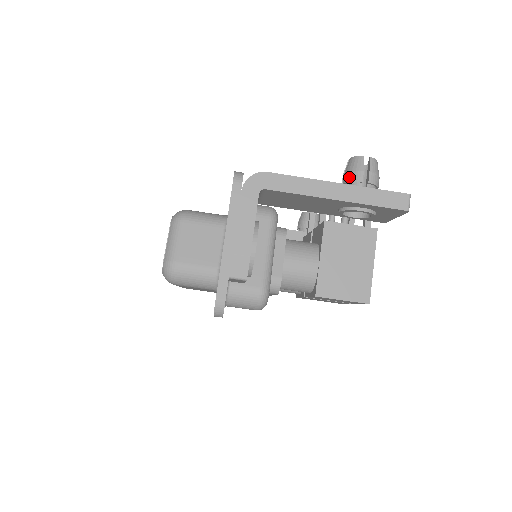
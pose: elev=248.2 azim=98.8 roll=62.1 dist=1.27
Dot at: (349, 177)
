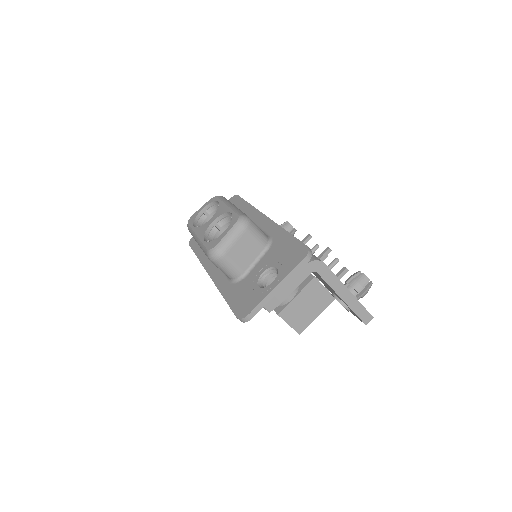
Dot at: (354, 285)
